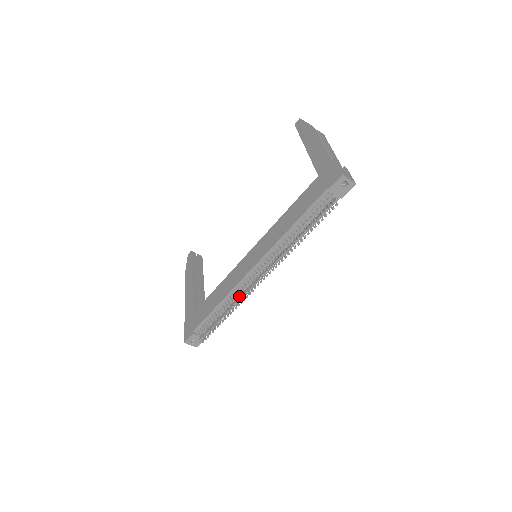
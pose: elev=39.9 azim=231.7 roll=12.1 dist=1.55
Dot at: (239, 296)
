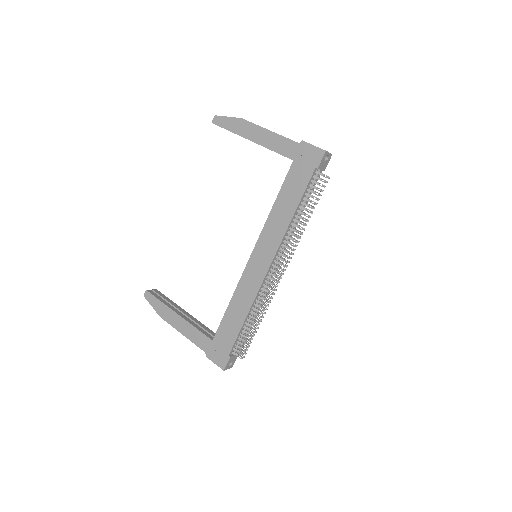
Dot at: occluded
